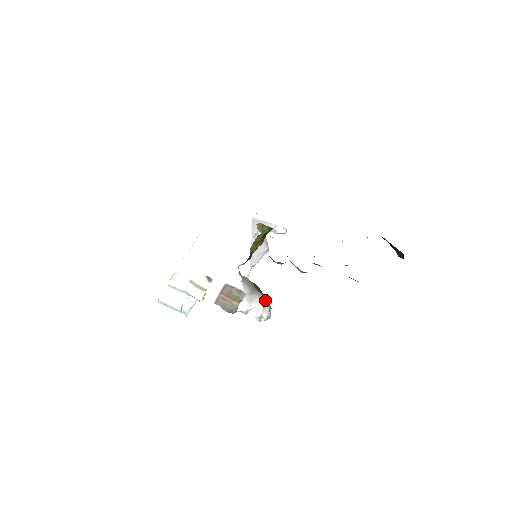
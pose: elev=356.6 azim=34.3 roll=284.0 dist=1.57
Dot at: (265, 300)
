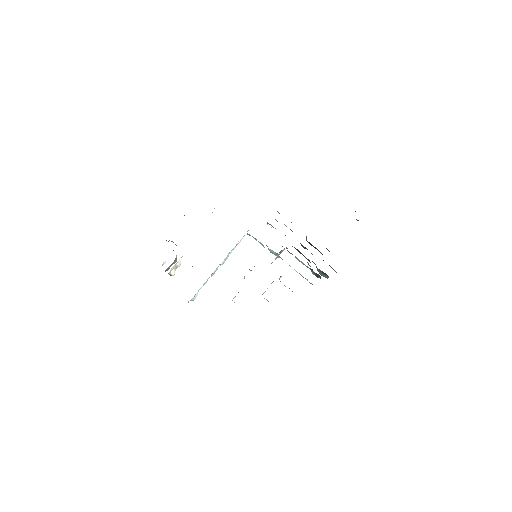
Dot at: occluded
